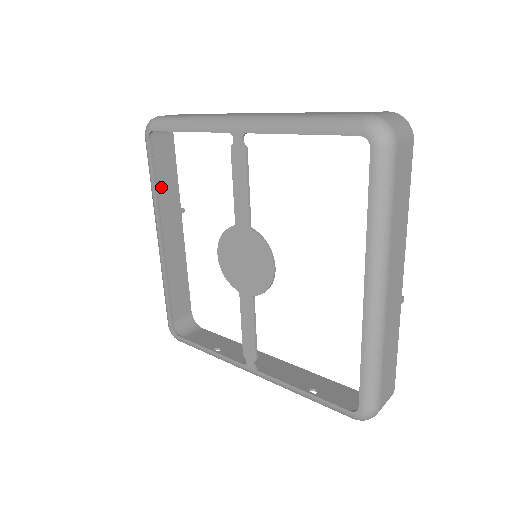
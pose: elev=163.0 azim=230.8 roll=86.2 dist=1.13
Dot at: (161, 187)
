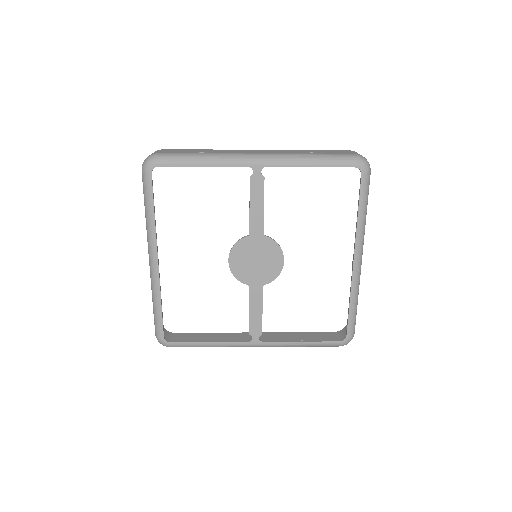
Dot at: occluded
